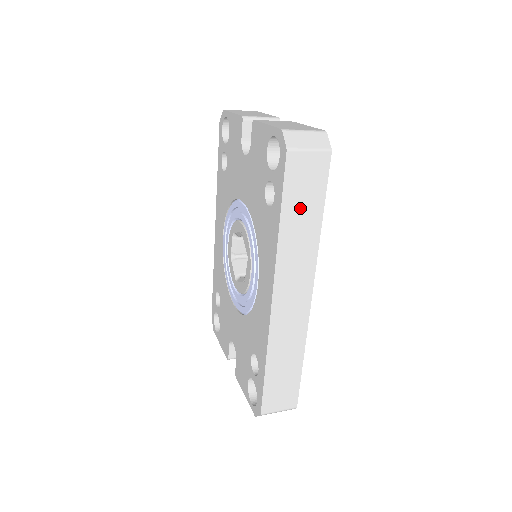
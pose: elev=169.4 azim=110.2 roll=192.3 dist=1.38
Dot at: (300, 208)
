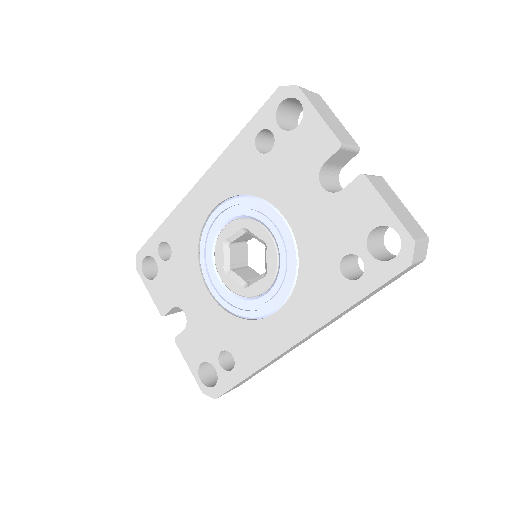
Dot at: (372, 293)
